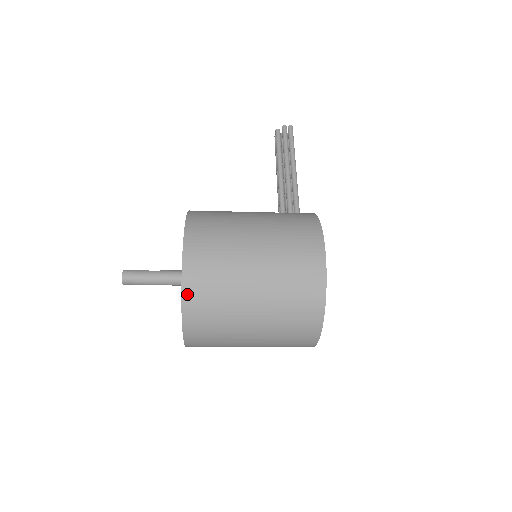
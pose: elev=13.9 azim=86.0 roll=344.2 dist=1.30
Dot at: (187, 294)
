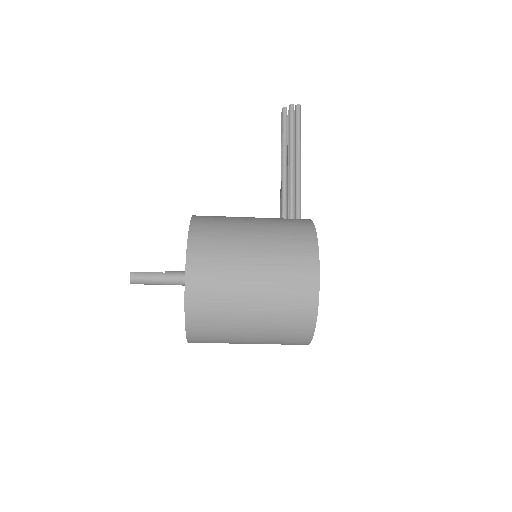
Dot at: (190, 314)
